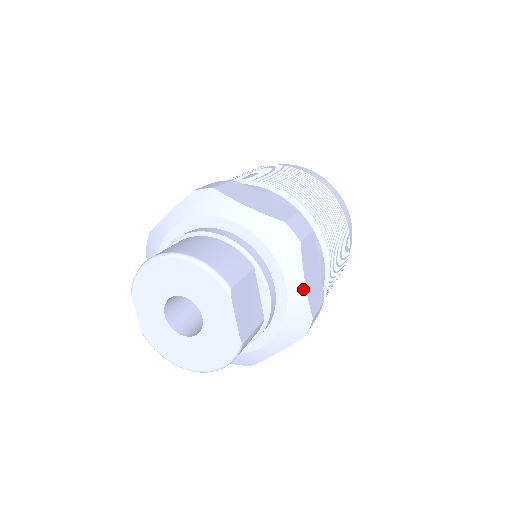
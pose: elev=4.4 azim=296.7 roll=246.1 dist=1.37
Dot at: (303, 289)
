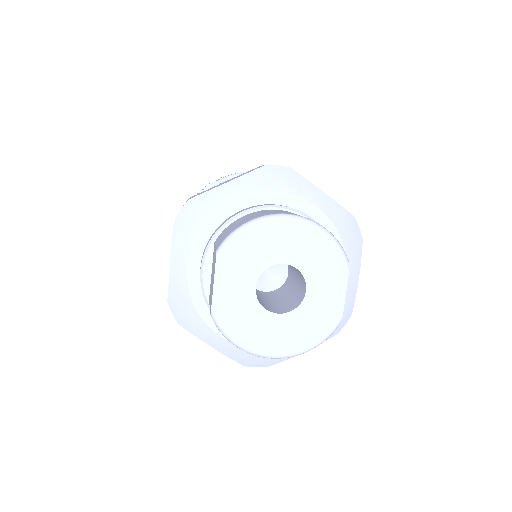
Dot at: (356, 283)
